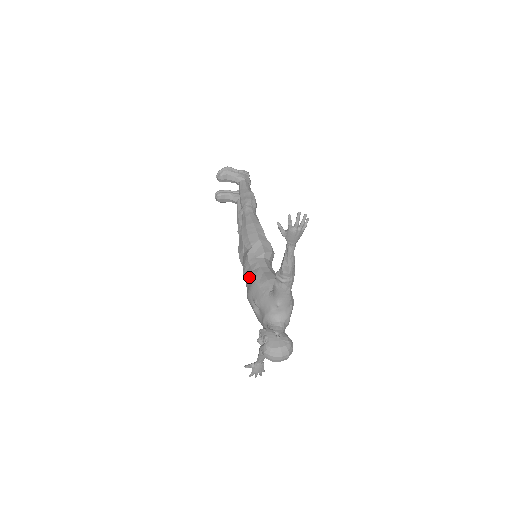
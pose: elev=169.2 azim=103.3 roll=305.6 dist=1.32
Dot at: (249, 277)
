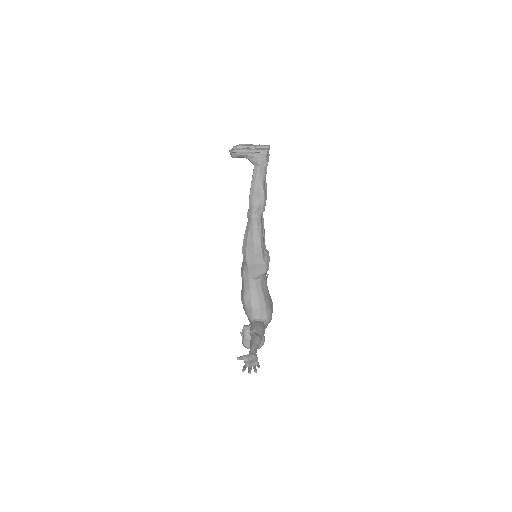
Dot at: (242, 287)
